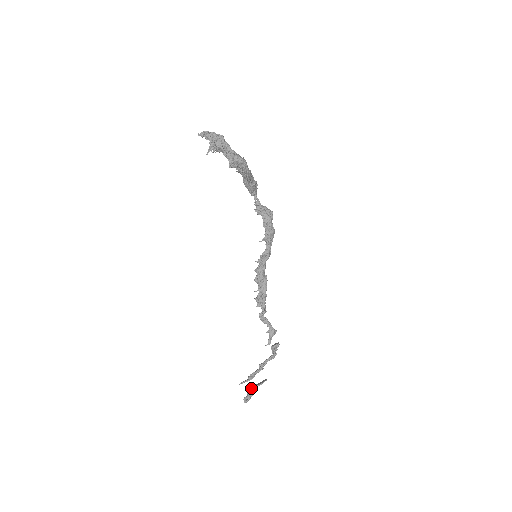
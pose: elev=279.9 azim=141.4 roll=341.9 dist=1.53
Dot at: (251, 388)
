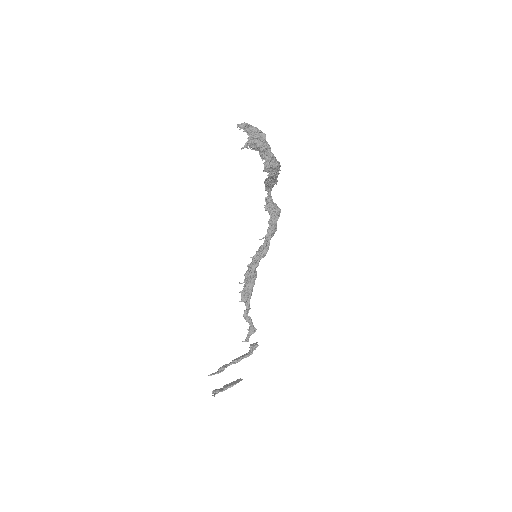
Dot at: (226, 387)
